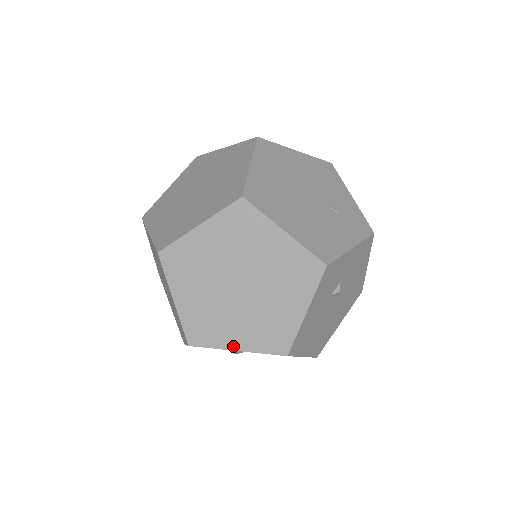
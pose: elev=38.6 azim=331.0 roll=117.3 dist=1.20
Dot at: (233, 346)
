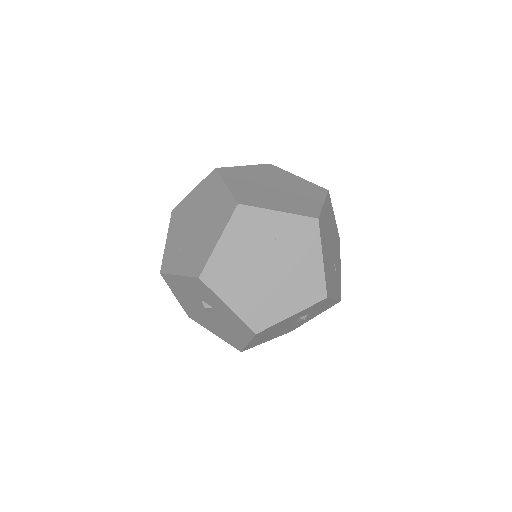
Dot at: (228, 301)
